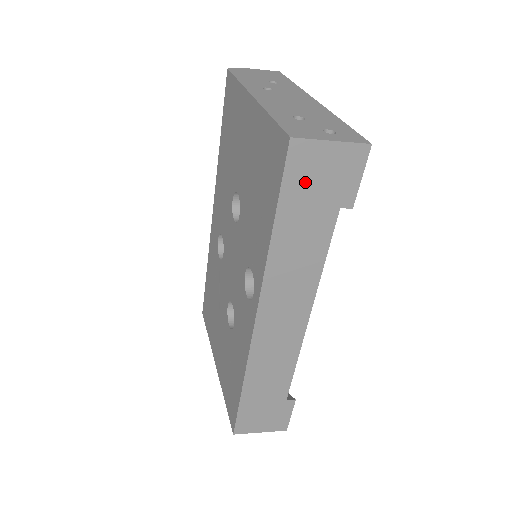
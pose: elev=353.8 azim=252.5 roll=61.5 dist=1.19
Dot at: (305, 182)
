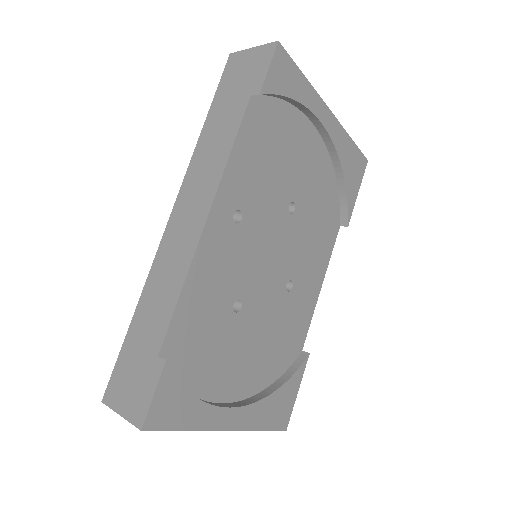
Dot at: (232, 81)
